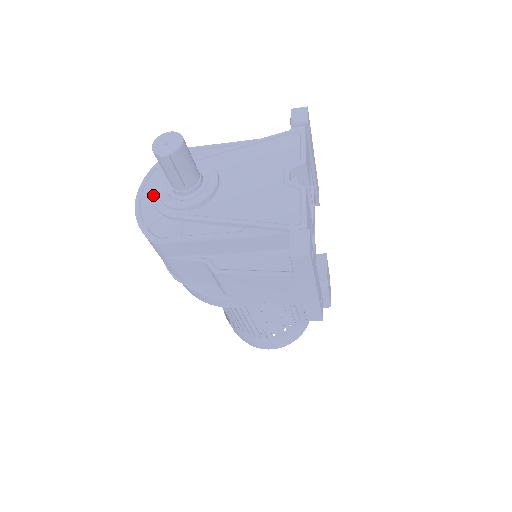
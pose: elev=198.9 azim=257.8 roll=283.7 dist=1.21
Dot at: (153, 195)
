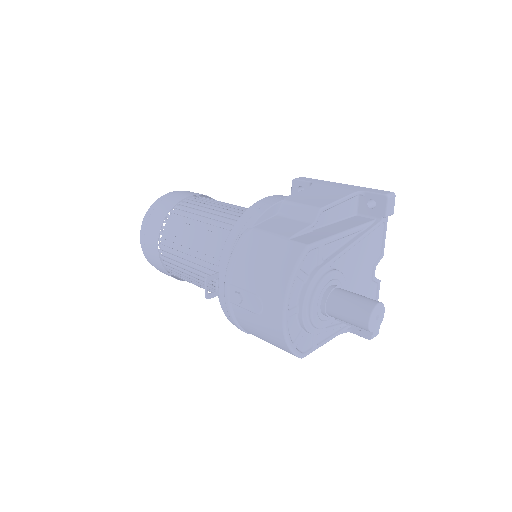
Dot at: (304, 317)
